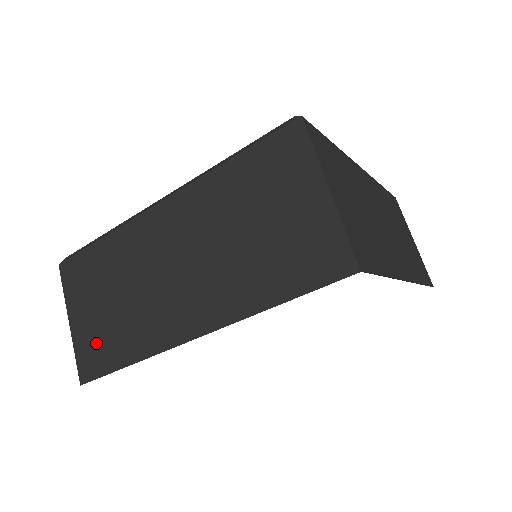
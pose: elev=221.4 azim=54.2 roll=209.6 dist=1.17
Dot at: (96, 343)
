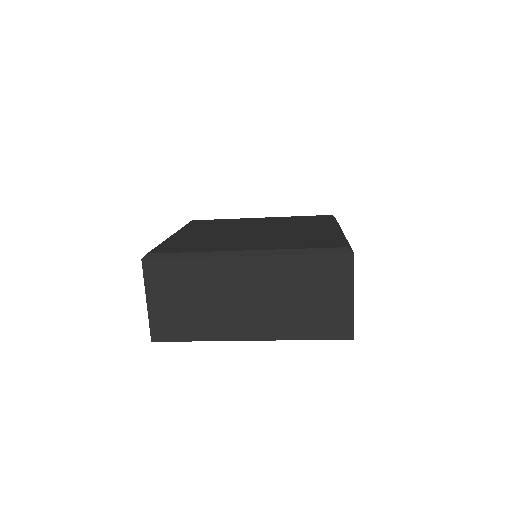
Dot at: (171, 321)
